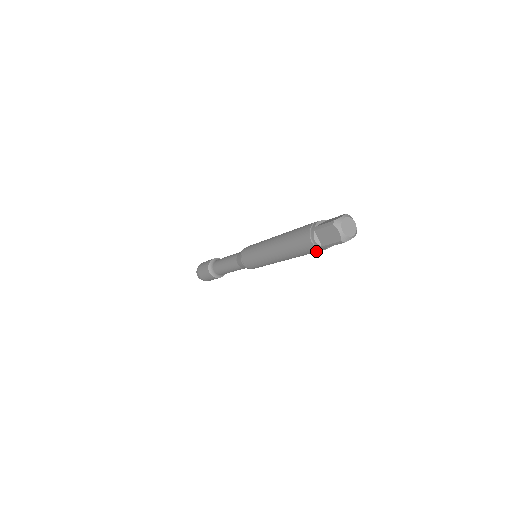
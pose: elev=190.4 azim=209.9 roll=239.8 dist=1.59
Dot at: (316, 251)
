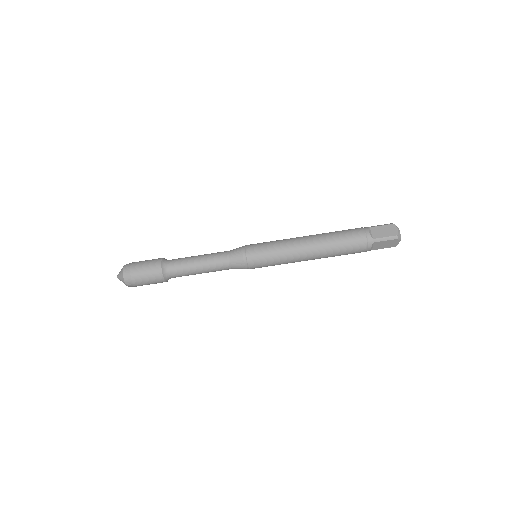
Dot at: (359, 246)
